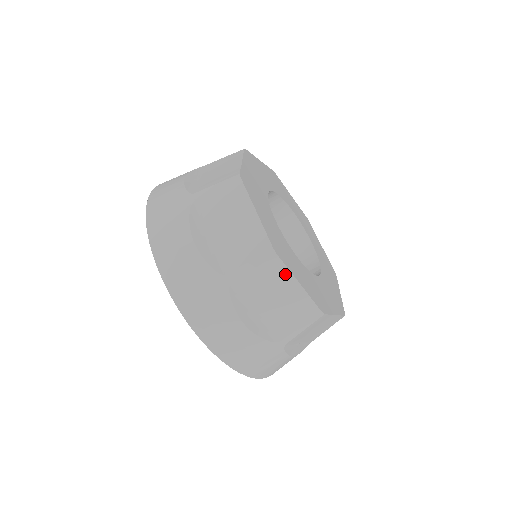
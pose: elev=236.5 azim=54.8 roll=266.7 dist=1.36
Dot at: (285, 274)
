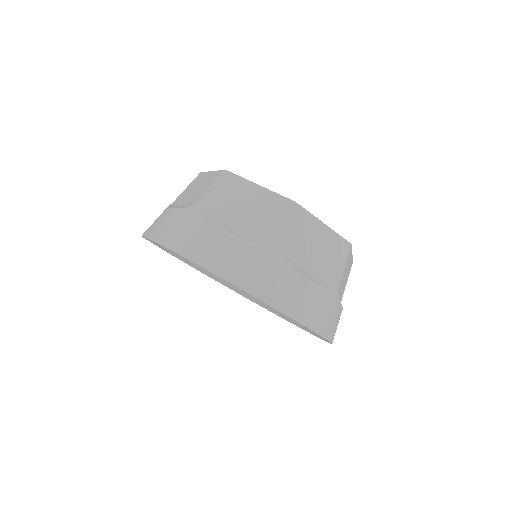
Dot at: (204, 175)
